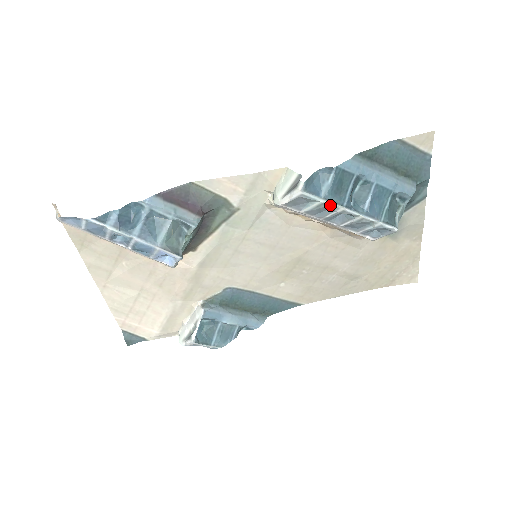
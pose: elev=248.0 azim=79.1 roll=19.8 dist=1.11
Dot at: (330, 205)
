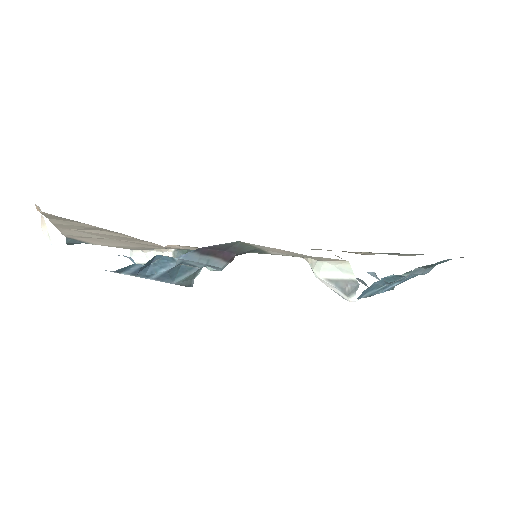
Dot at: occluded
